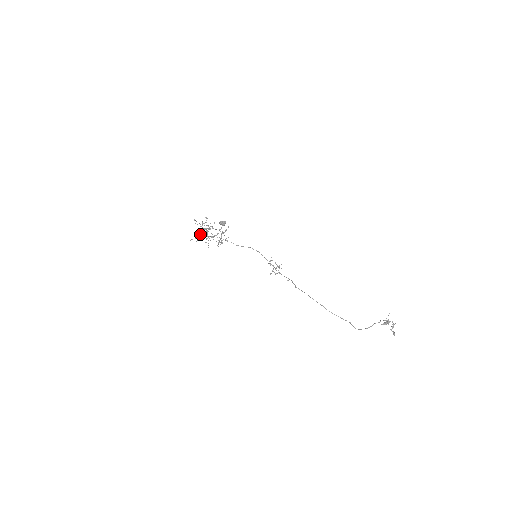
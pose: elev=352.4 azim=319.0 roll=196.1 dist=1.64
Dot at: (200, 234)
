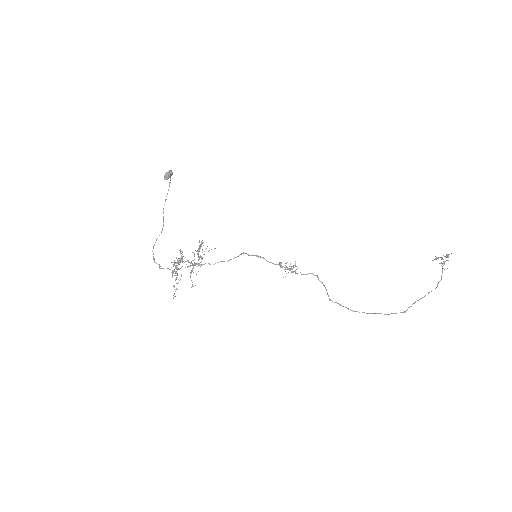
Dot at: occluded
